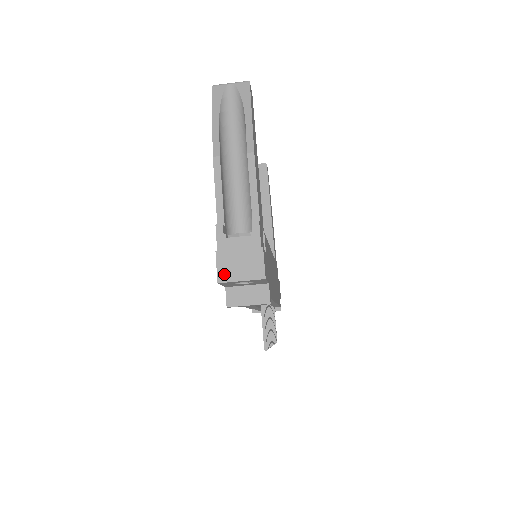
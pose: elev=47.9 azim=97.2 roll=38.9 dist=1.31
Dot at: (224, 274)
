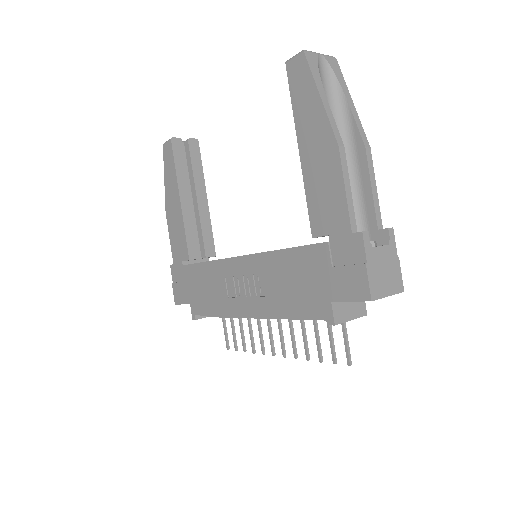
Dot at: (375, 290)
